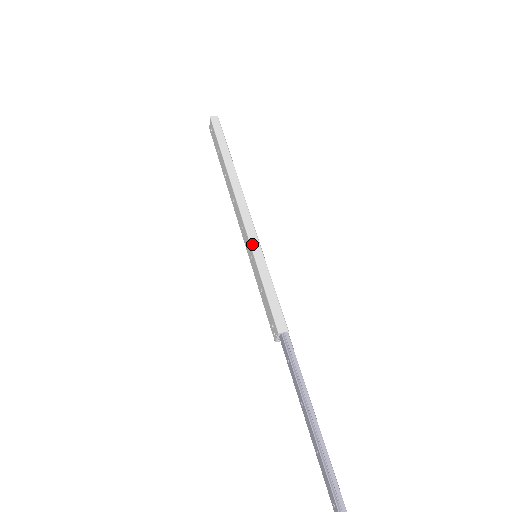
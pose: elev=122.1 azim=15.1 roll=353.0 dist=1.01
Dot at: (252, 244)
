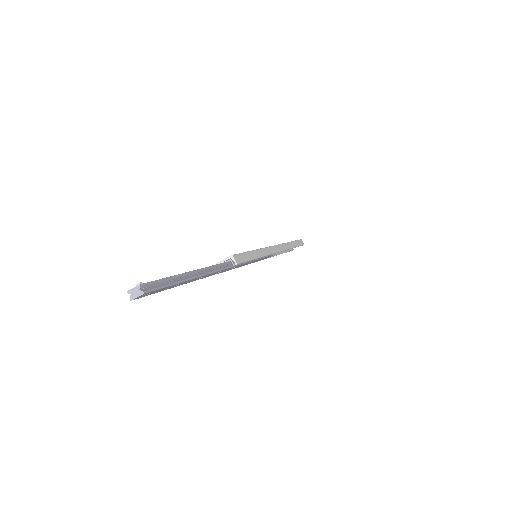
Dot at: (265, 249)
